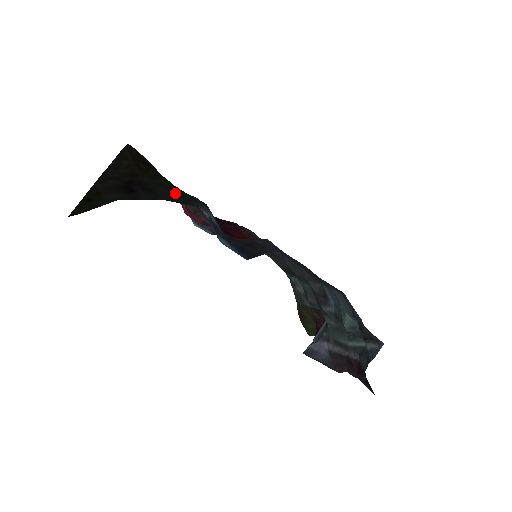
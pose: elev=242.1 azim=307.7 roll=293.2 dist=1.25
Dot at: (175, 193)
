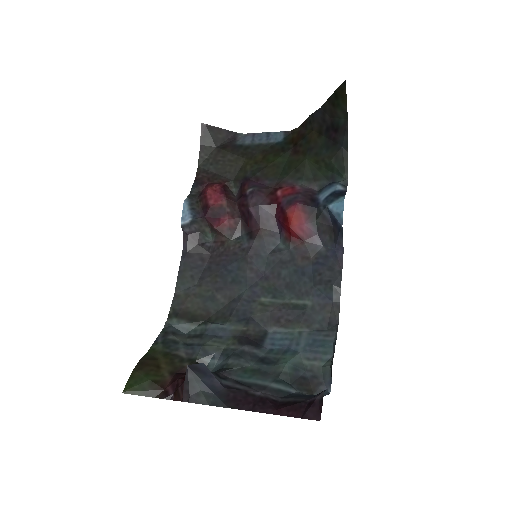
Dot at: (326, 164)
